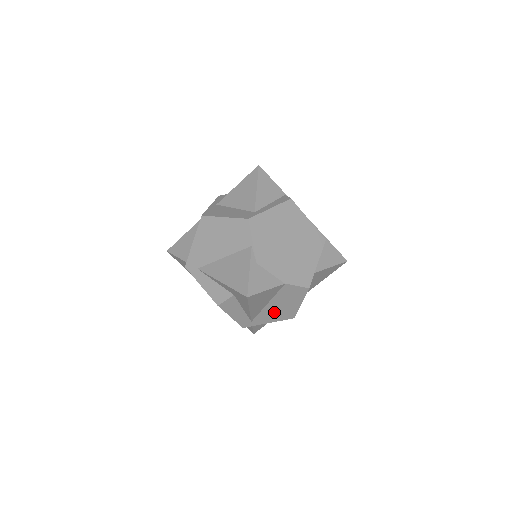
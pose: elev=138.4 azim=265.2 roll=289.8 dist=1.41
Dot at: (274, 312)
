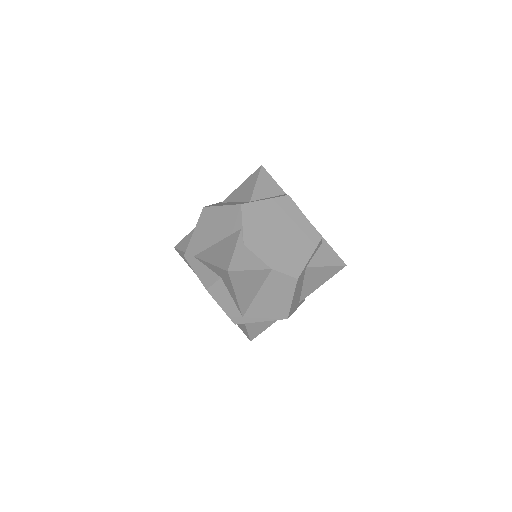
Dot at: (265, 307)
